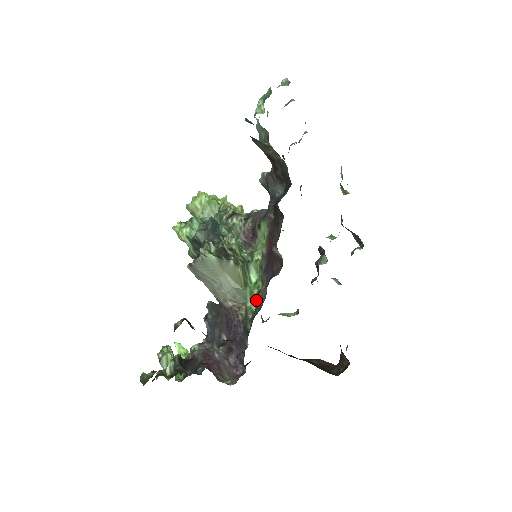
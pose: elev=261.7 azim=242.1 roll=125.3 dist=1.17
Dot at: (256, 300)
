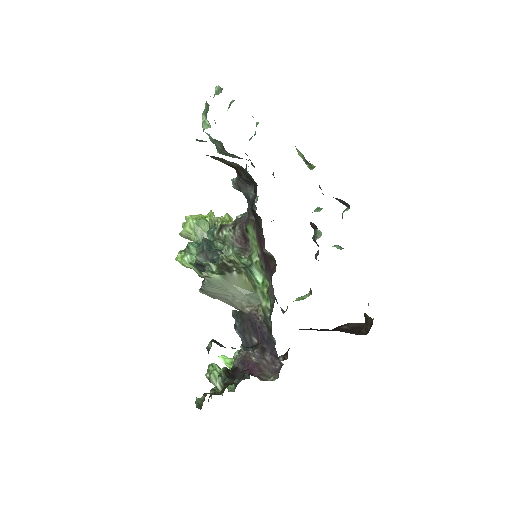
Dot at: (268, 298)
